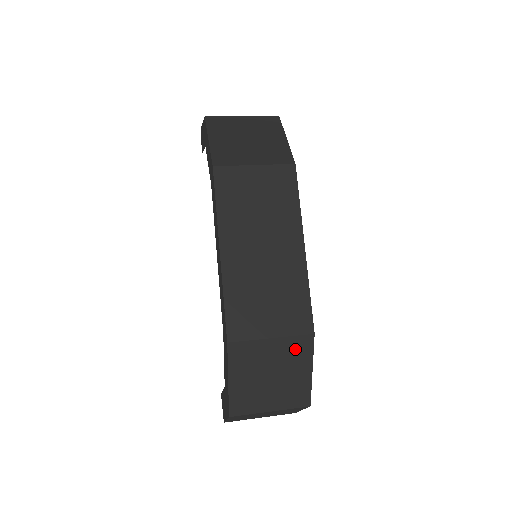
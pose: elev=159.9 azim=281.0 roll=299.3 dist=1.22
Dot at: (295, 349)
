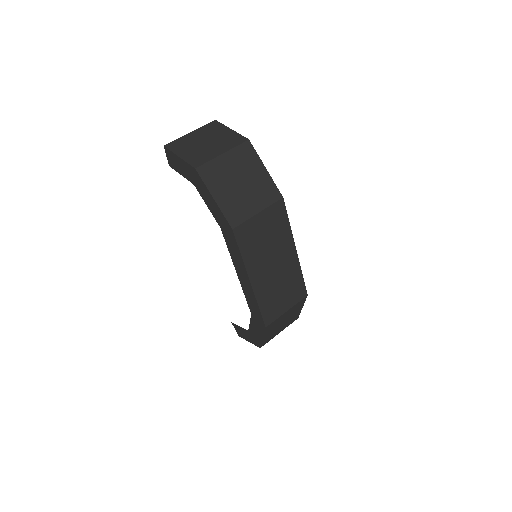
Dot at: (297, 306)
